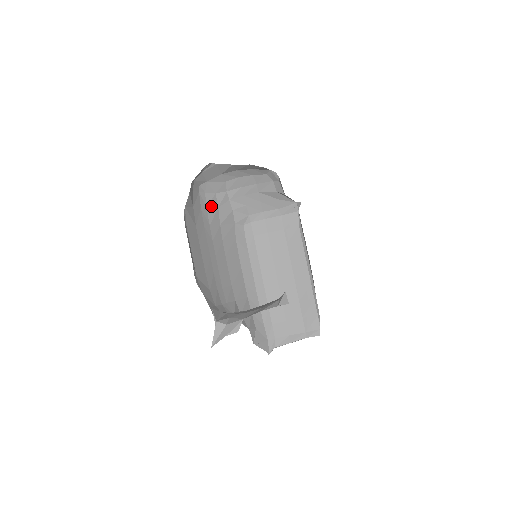
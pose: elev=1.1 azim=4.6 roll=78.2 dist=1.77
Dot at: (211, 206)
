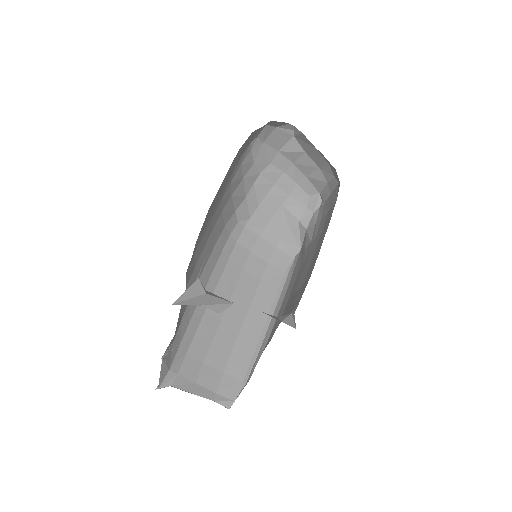
Dot at: (243, 168)
